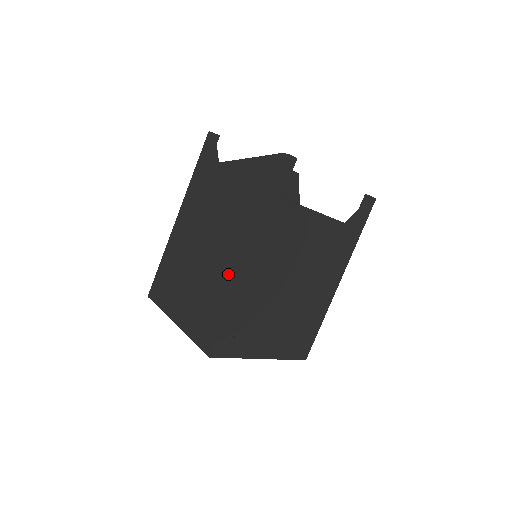
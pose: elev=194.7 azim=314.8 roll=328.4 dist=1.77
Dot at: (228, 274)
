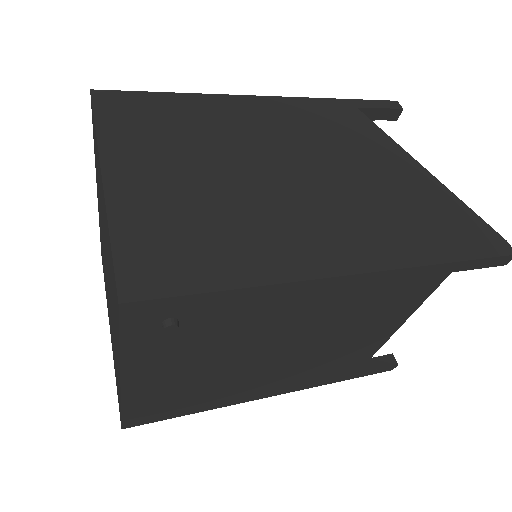
Dot at: (295, 246)
